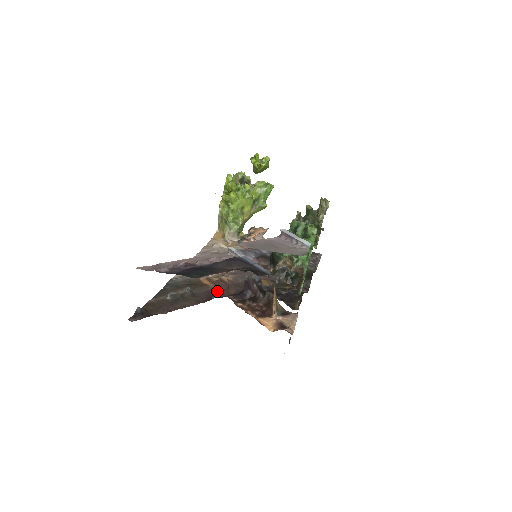
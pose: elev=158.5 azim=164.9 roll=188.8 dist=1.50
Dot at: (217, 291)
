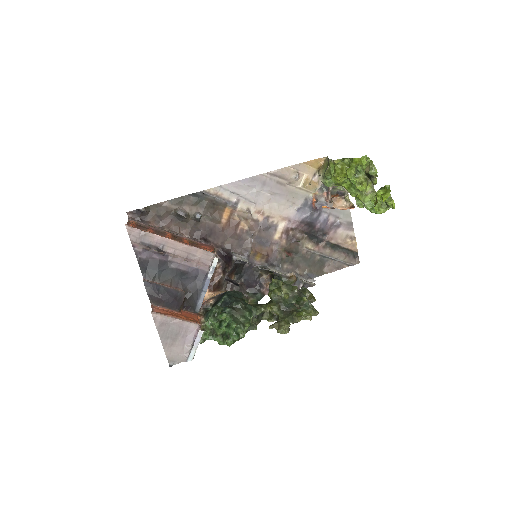
Dot at: (218, 233)
